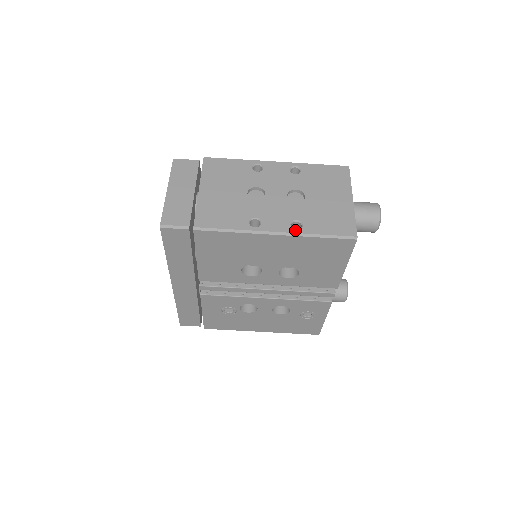
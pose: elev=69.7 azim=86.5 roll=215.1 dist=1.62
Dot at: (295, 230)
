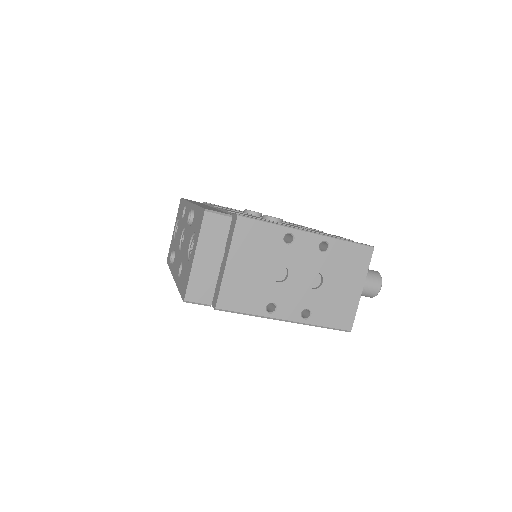
Dot at: (303, 320)
